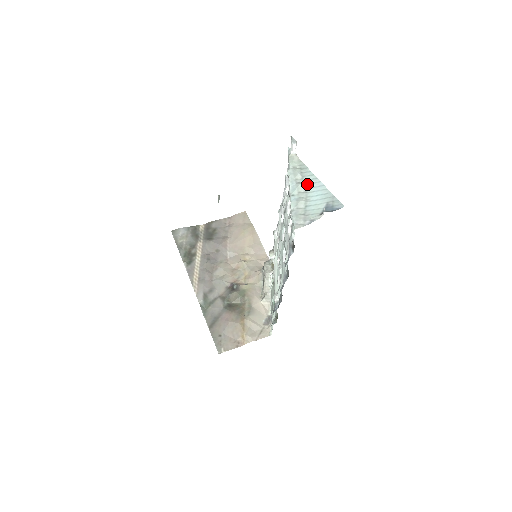
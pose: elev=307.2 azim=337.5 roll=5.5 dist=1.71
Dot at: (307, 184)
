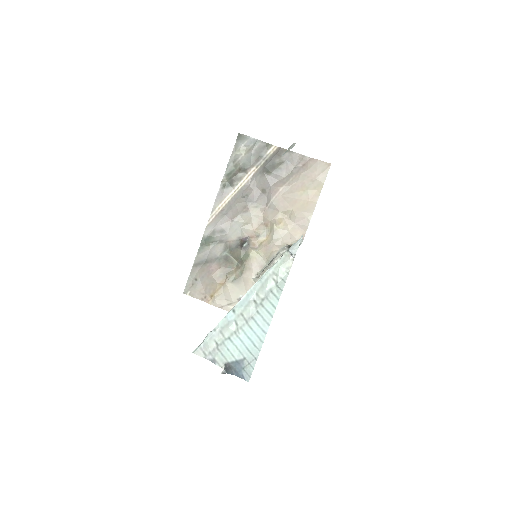
Dot at: (258, 313)
